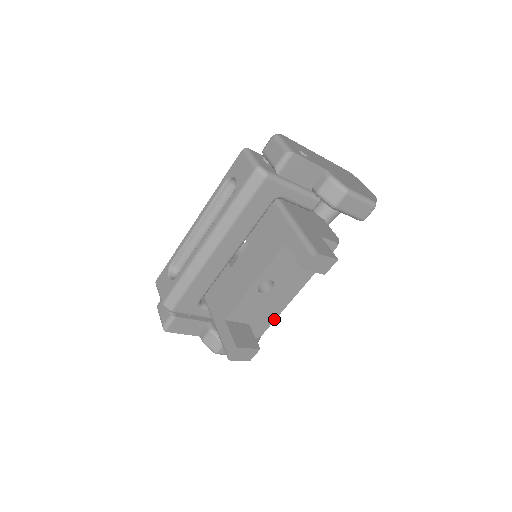
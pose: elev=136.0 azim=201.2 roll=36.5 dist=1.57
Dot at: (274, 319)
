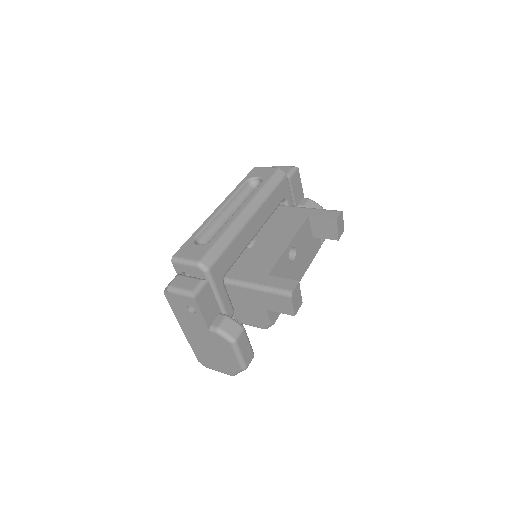
Dot at: occluded
